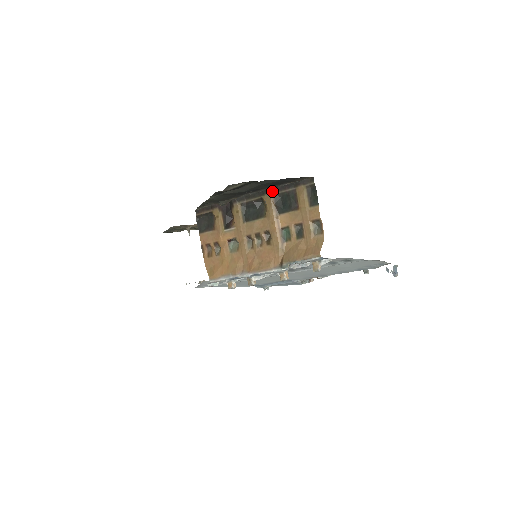
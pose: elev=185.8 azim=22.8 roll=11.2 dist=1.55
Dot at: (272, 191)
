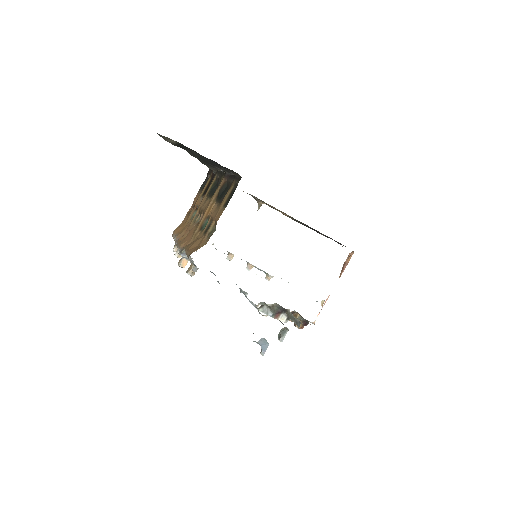
Dot at: (226, 175)
